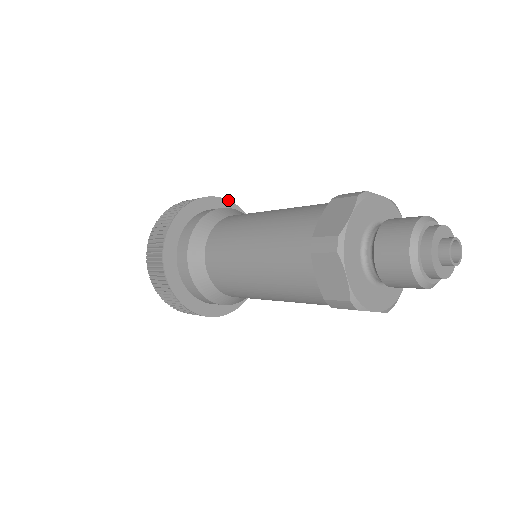
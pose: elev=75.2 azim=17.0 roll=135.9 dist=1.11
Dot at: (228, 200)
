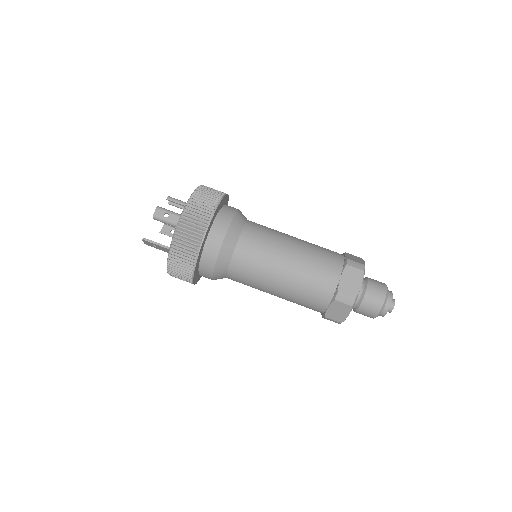
Dot at: occluded
